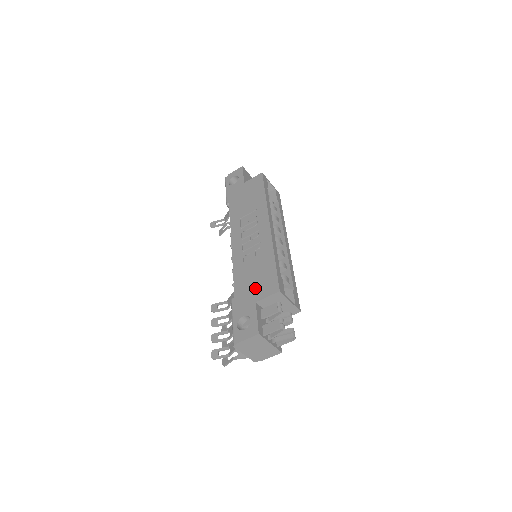
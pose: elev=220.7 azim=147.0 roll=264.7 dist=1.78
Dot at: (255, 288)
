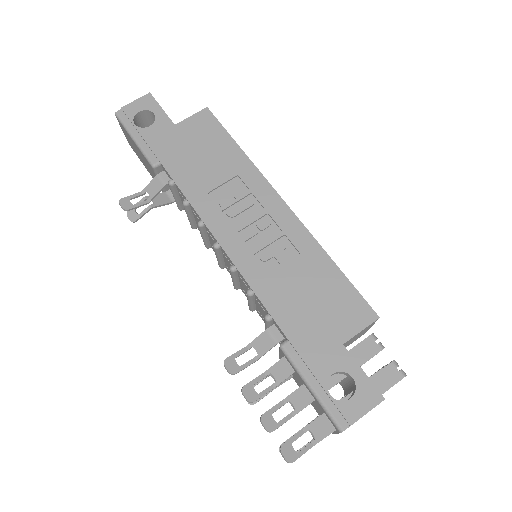
Dot at: (326, 319)
